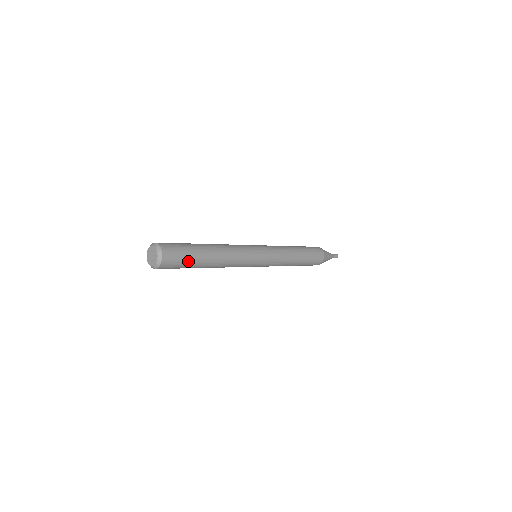
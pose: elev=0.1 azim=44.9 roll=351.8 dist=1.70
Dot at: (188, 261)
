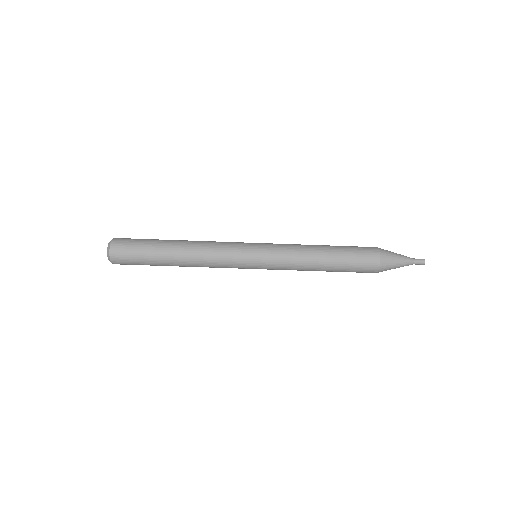
Dot at: (143, 257)
